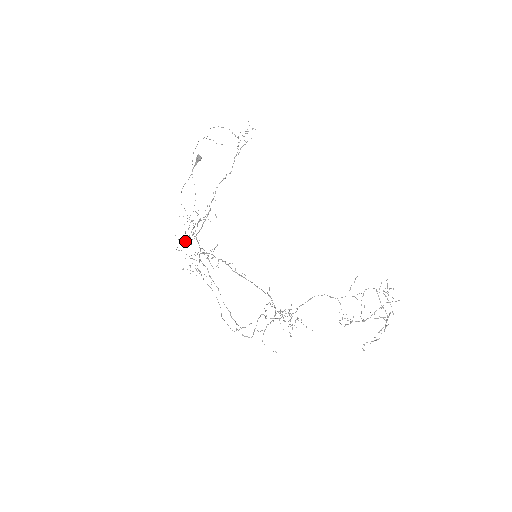
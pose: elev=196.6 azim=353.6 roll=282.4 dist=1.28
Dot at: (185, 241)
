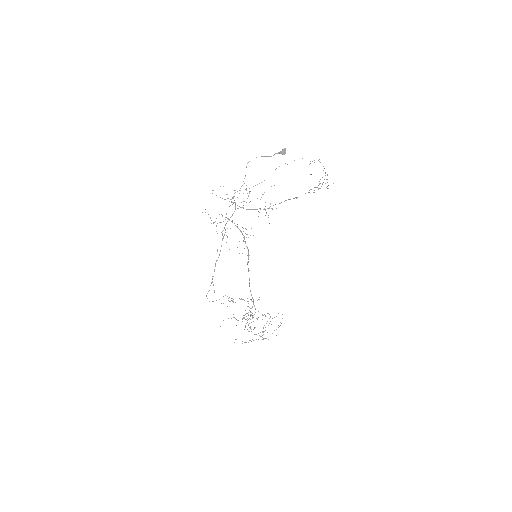
Dot at: (231, 202)
